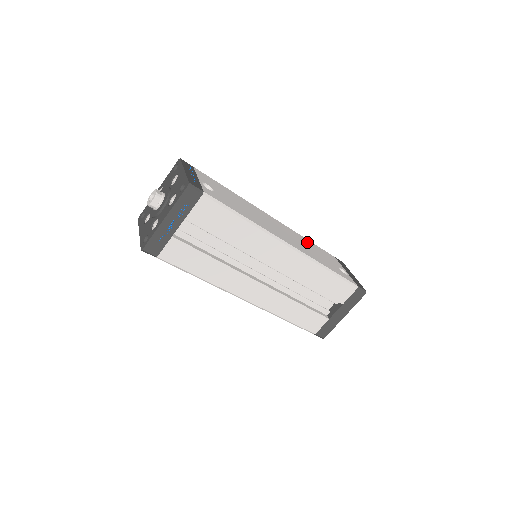
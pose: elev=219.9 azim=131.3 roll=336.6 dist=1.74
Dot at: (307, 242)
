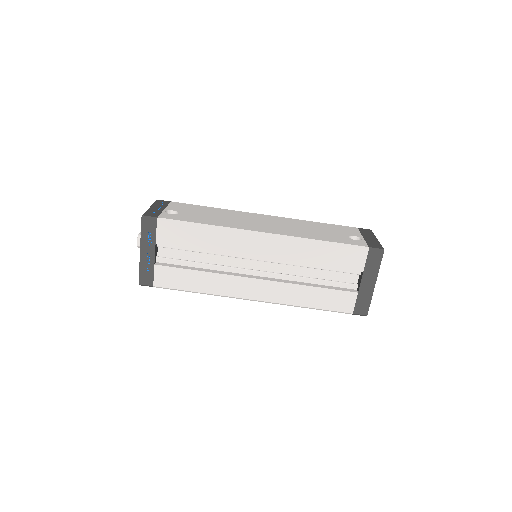
Dot at: (309, 224)
